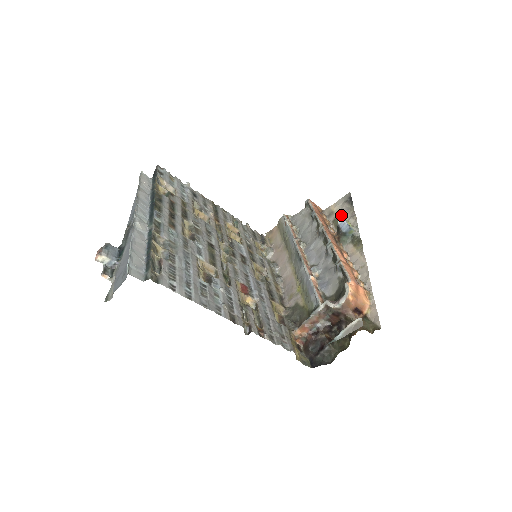
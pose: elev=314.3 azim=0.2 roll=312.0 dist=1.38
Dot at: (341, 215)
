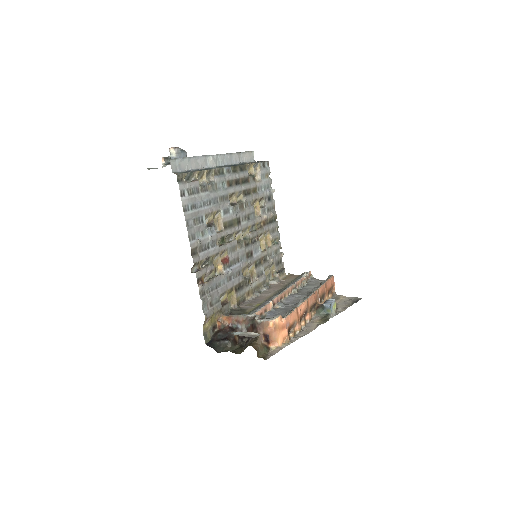
Dot at: (340, 303)
